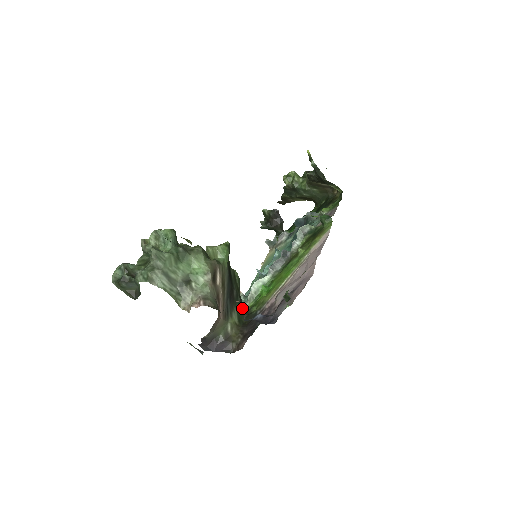
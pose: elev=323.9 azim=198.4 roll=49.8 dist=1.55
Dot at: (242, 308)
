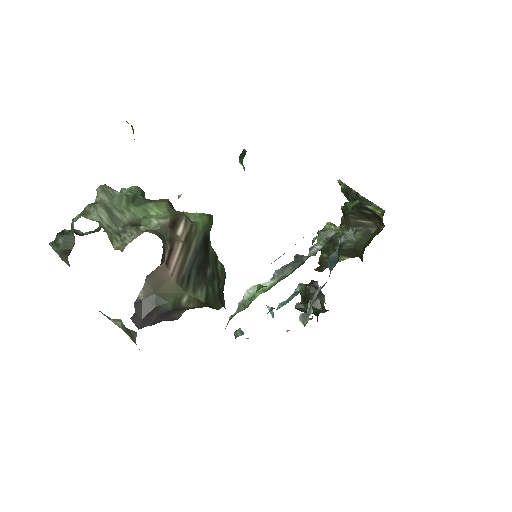
Dot at: (219, 298)
